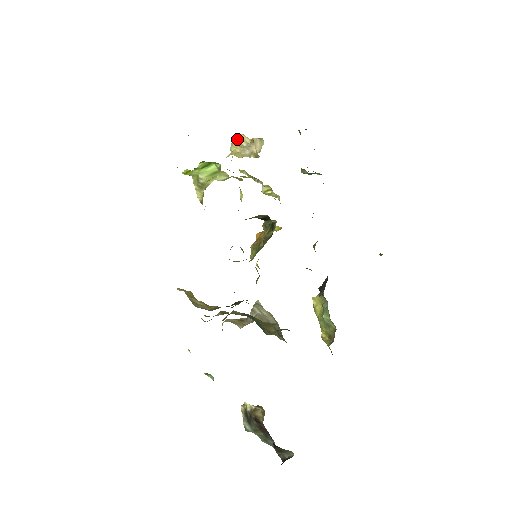
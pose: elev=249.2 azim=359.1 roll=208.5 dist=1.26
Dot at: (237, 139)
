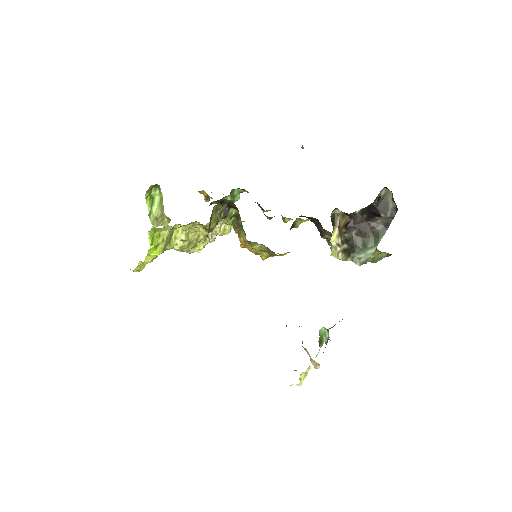
Dot at: occluded
